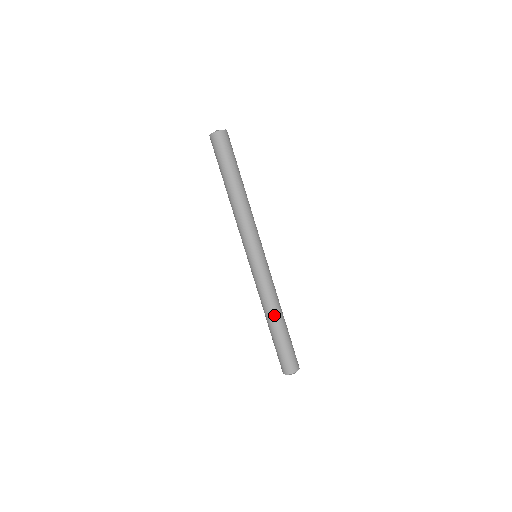
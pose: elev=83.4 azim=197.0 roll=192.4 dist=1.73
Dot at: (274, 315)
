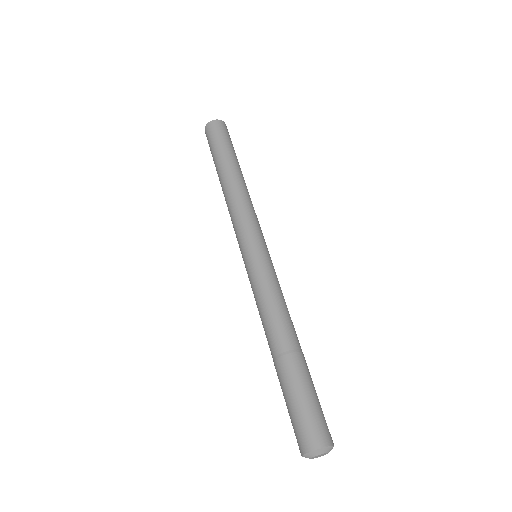
Dot at: (272, 339)
